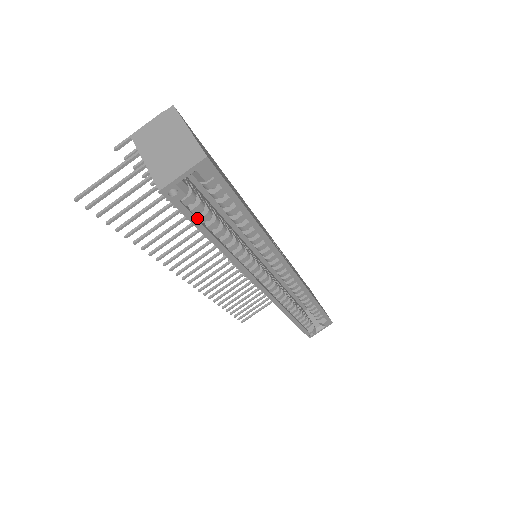
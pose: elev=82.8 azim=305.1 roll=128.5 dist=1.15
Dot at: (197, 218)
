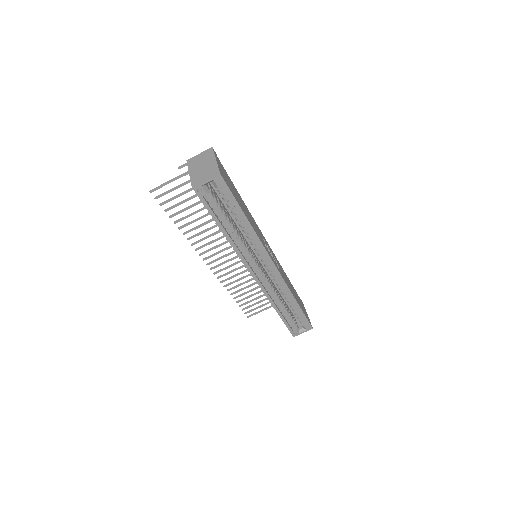
Dot at: (212, 210)
